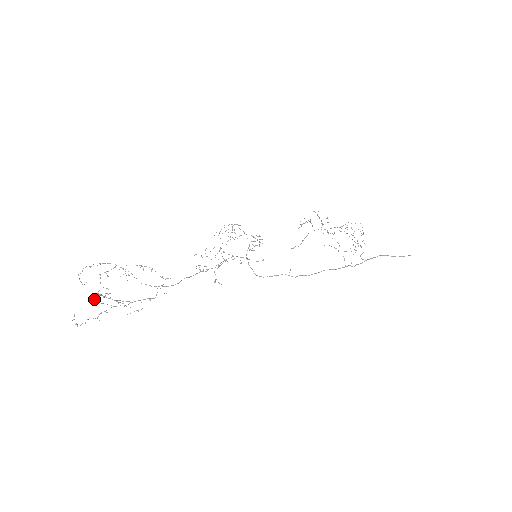
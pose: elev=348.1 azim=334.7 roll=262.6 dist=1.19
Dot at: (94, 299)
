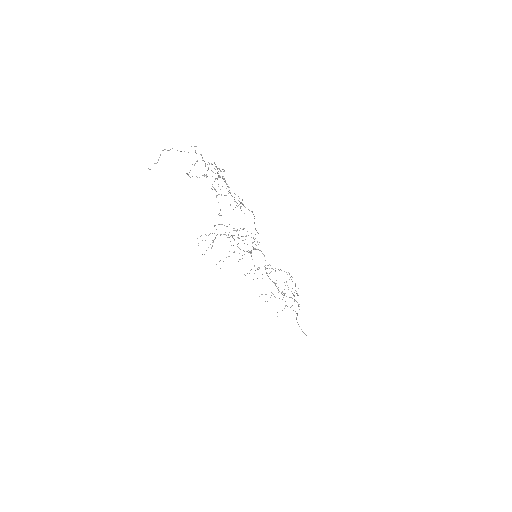
Dot at: occluded
